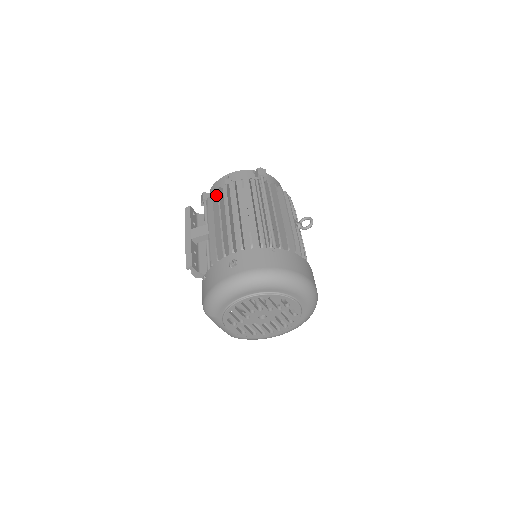
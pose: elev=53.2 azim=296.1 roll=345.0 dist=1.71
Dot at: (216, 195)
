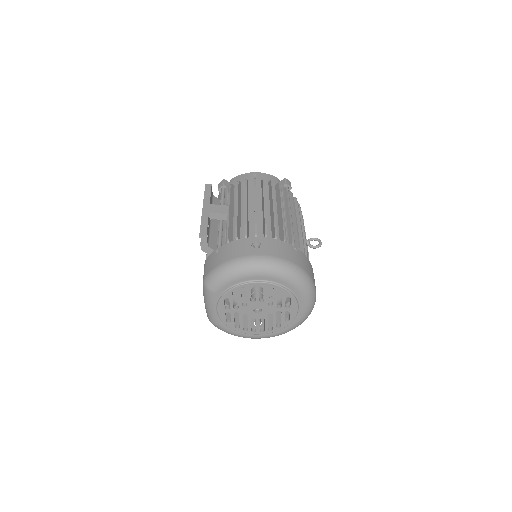
Dot at: (240, 185)
